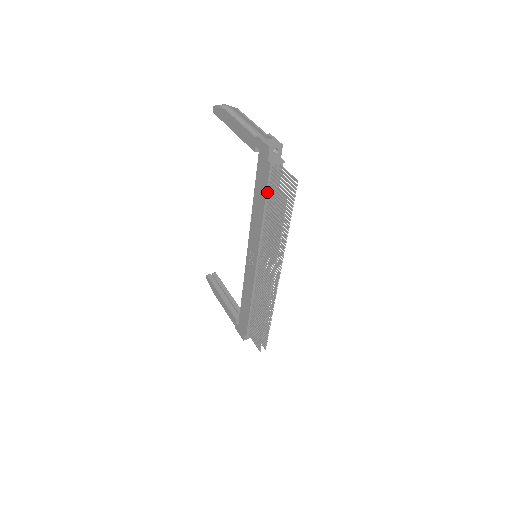
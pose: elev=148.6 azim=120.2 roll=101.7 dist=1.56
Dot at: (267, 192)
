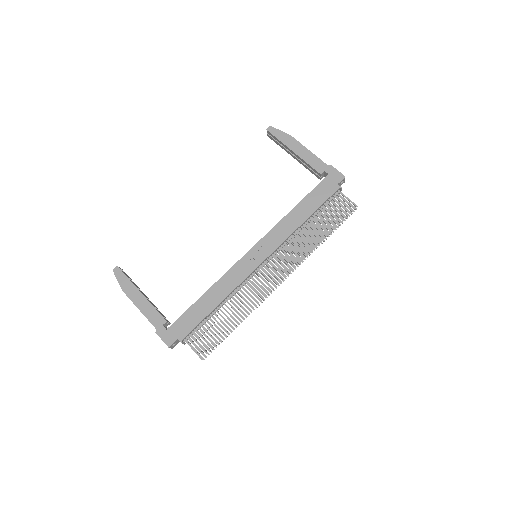
Dot at: (321, 205)
